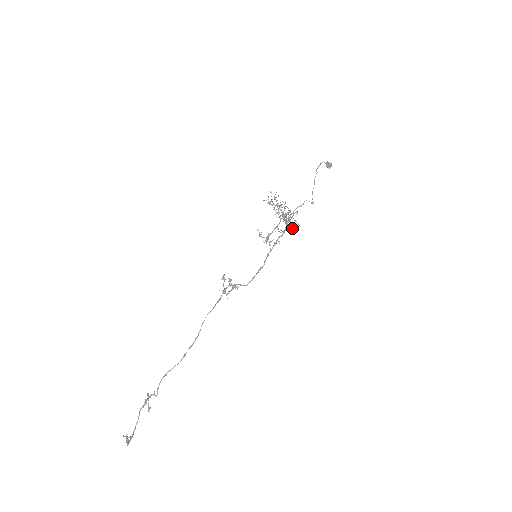
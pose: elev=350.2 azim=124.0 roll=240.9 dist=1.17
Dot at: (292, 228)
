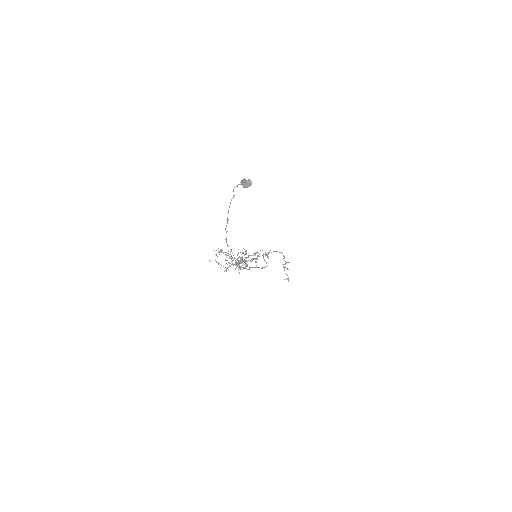
Dot at: occluded
